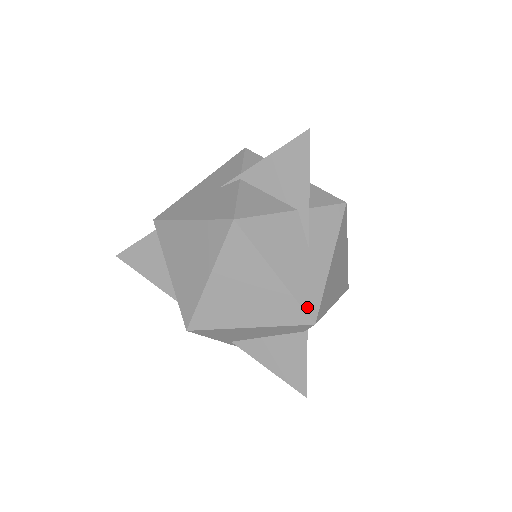
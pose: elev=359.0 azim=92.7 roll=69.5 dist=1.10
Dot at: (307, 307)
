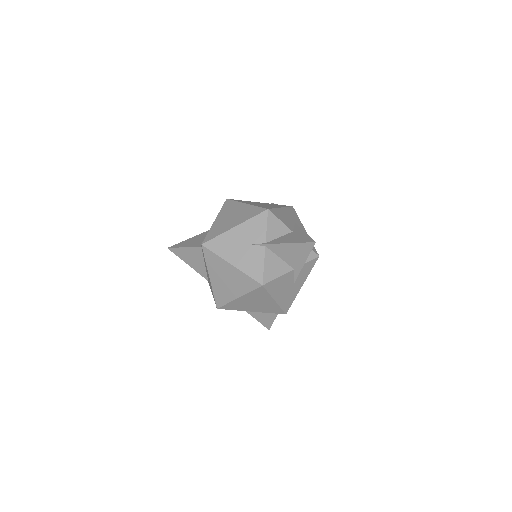
Dot at: (285, 309)
